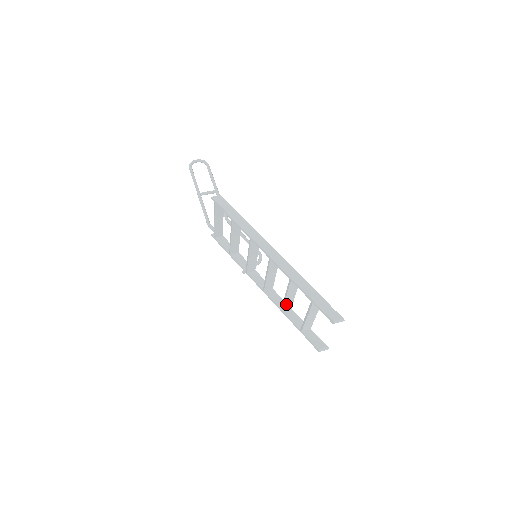
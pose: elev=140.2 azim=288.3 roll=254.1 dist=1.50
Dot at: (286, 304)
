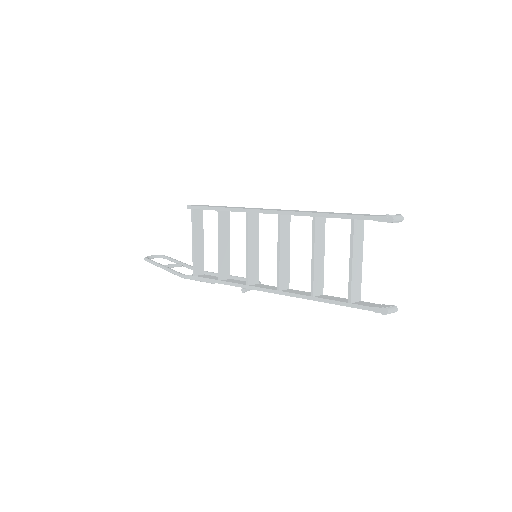
Dot at: (316, 279)
